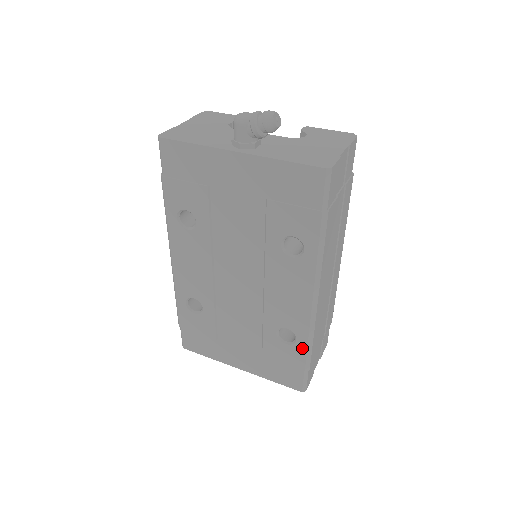
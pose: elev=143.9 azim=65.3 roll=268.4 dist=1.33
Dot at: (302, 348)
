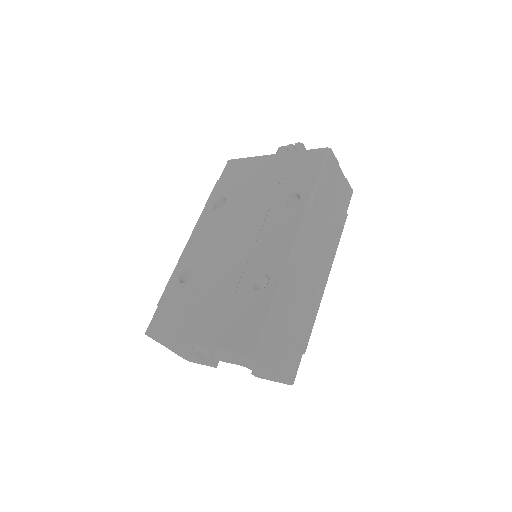
Dot at: (272, 290)
